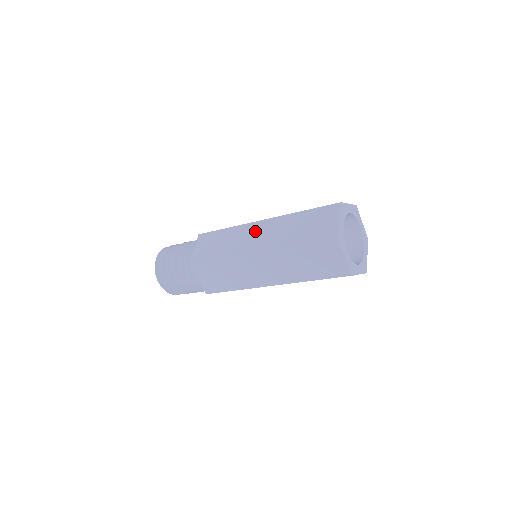
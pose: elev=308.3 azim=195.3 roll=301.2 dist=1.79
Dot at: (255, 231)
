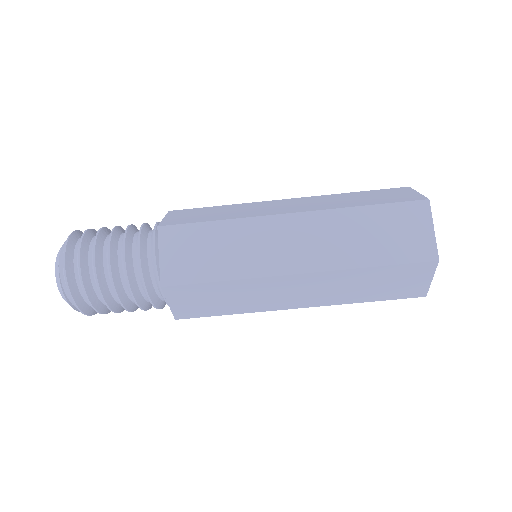
Dot at: (280, 203)
